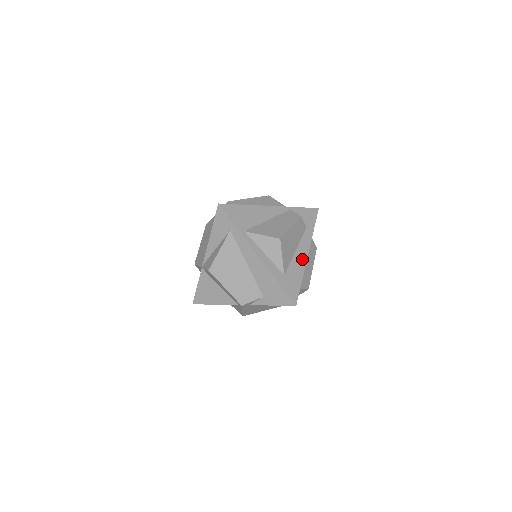
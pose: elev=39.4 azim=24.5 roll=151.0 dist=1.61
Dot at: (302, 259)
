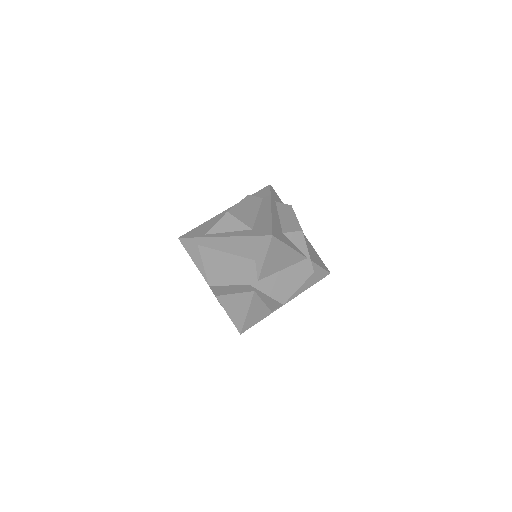
Dot at: (266, 213)
